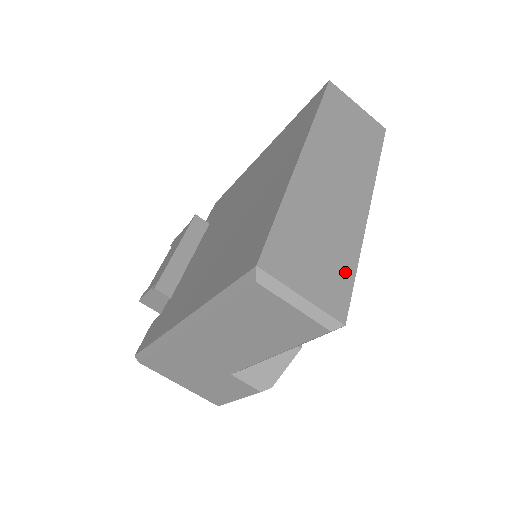
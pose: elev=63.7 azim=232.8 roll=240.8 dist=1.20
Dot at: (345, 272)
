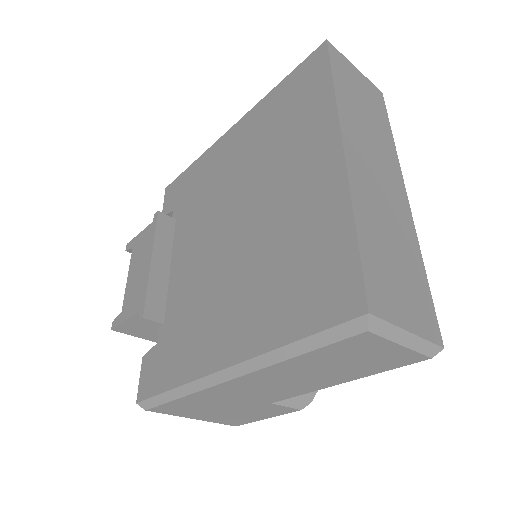
Dot at: (422, 283)
